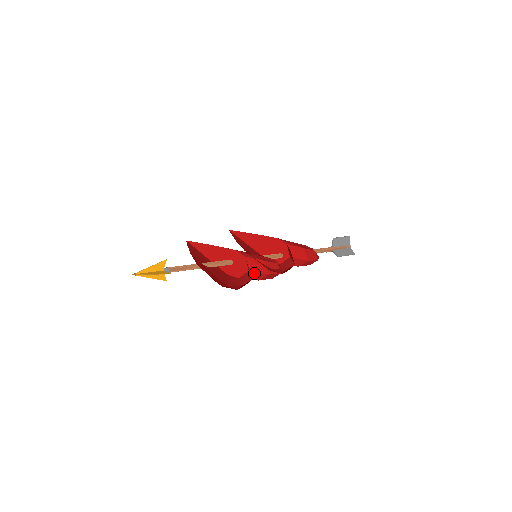
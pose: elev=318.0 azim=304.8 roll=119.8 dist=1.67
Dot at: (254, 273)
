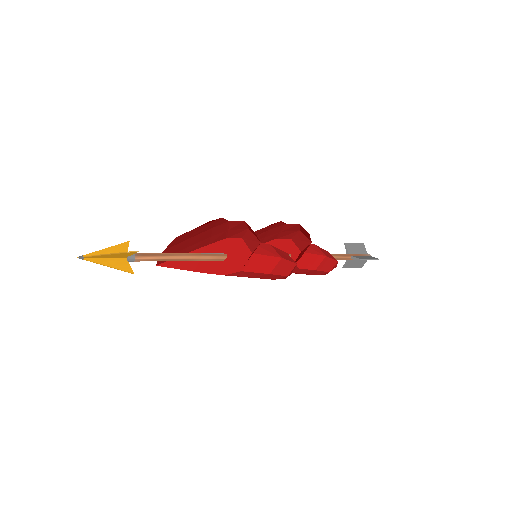
Dot at: (260, 258)
